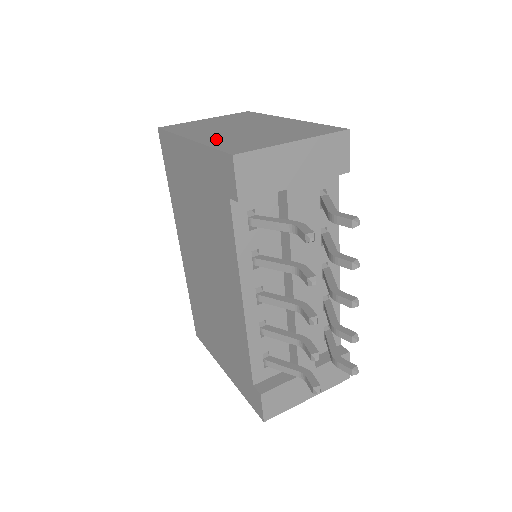
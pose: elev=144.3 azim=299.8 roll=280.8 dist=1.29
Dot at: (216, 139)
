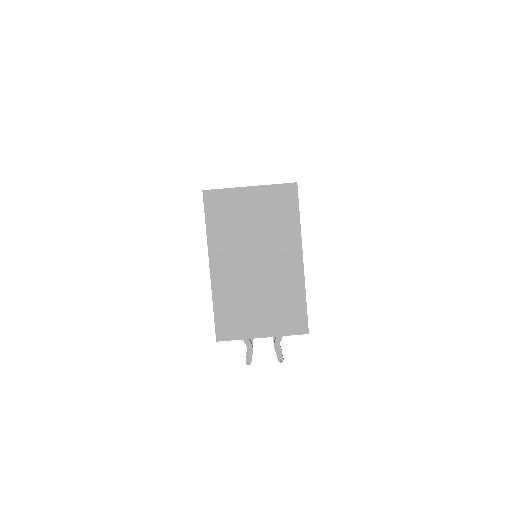
Dot at: (225, 288)
